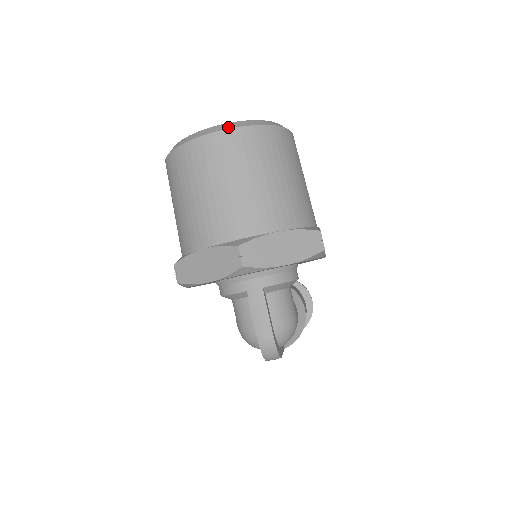
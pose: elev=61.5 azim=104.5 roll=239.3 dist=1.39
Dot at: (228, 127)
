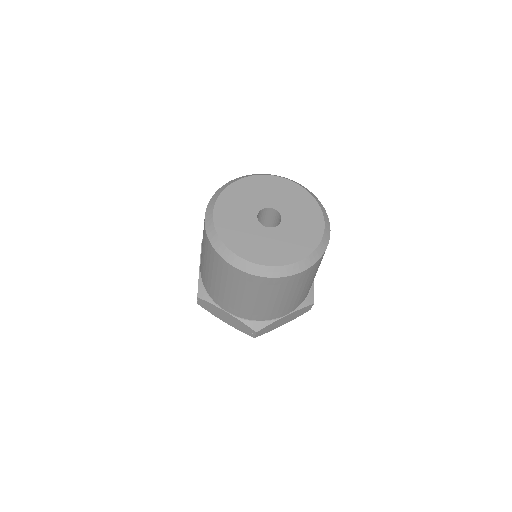
Dot at: (281, 275)
